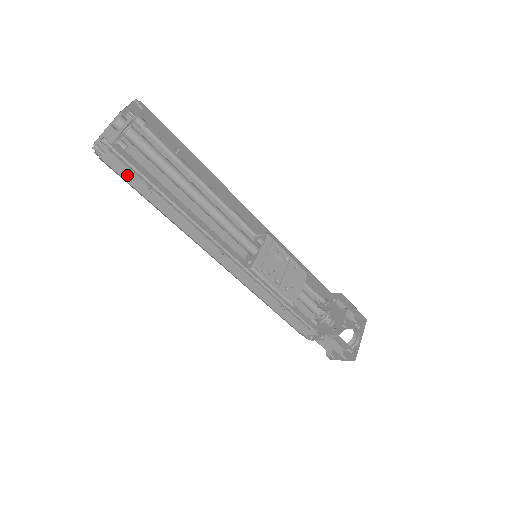
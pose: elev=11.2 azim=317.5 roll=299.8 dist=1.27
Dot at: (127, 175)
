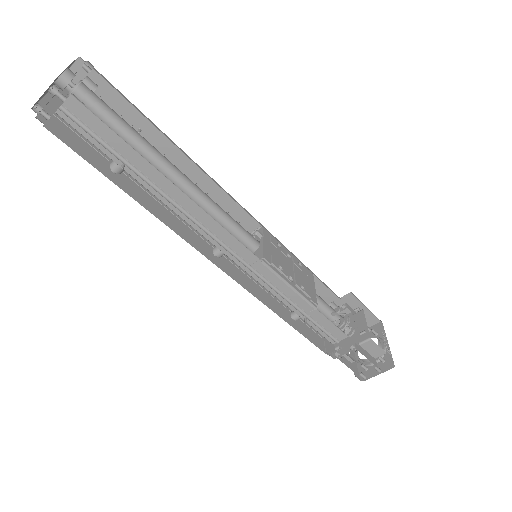
Dot at: (83, 153)
